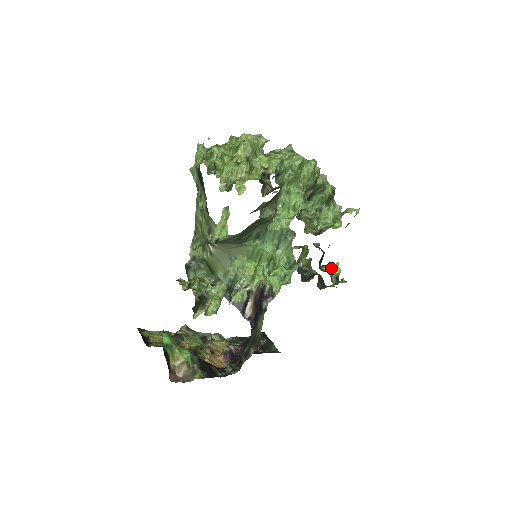
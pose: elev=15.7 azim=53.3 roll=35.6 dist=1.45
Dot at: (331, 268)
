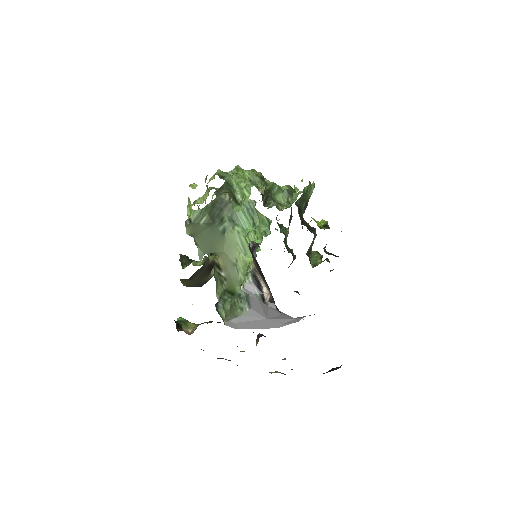
Dot at: occluded
